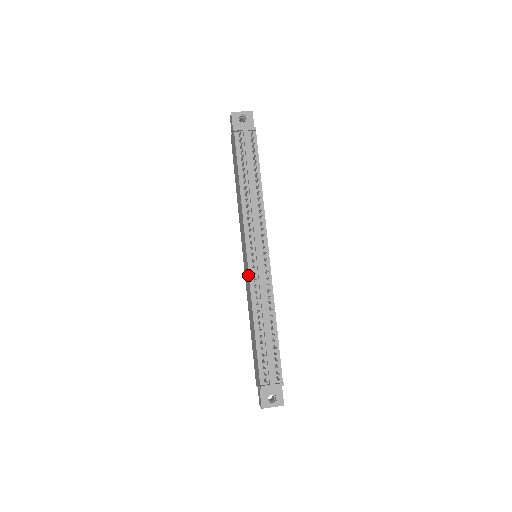
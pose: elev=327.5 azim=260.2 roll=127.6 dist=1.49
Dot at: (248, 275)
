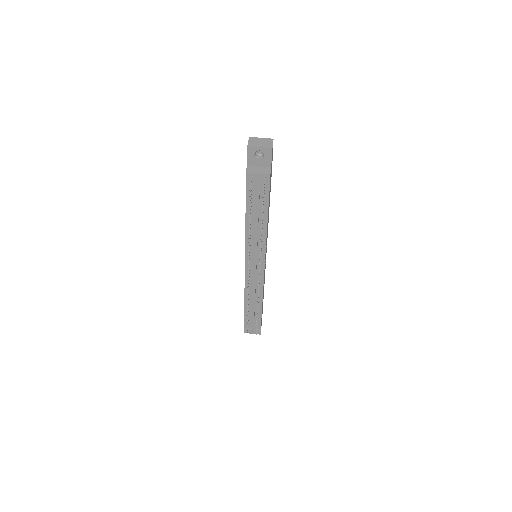
Dot at: (245, 274)
